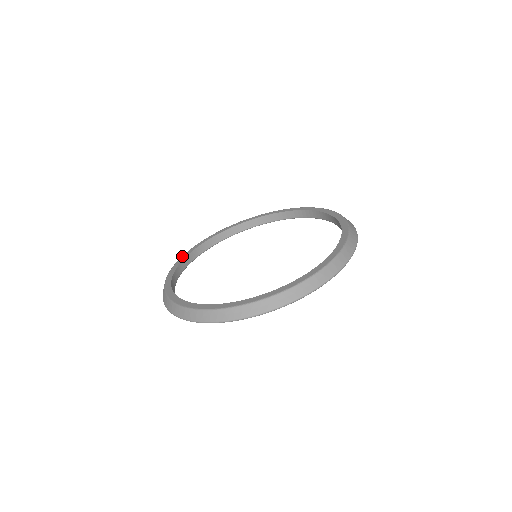
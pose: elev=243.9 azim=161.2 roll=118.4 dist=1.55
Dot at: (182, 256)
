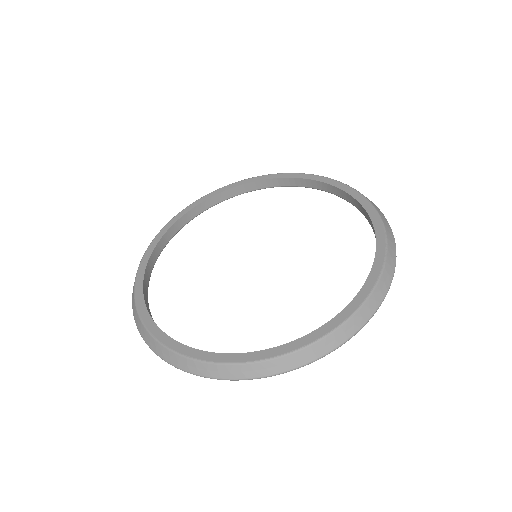
Dot at: (156, 235)
